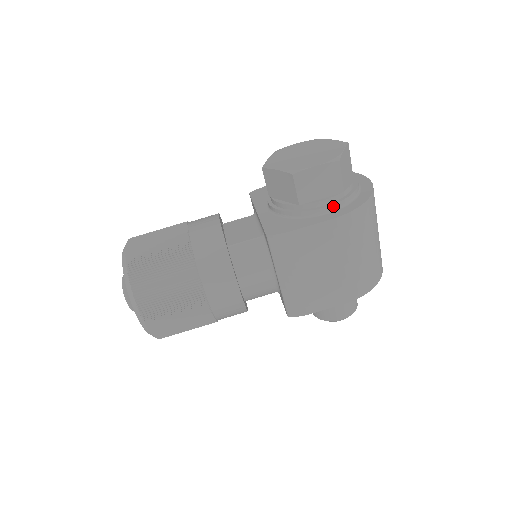
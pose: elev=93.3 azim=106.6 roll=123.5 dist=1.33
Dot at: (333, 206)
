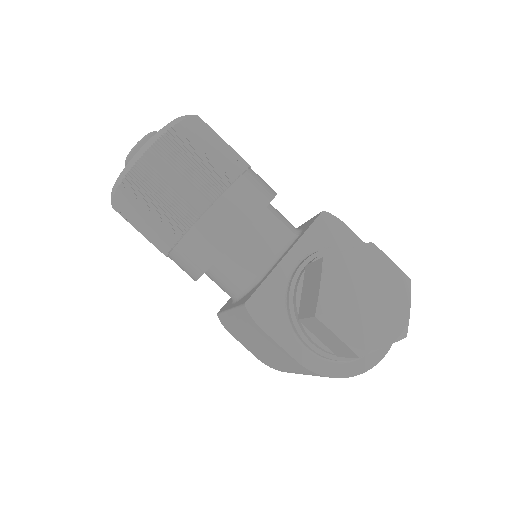
Dot at: (316, 352)
